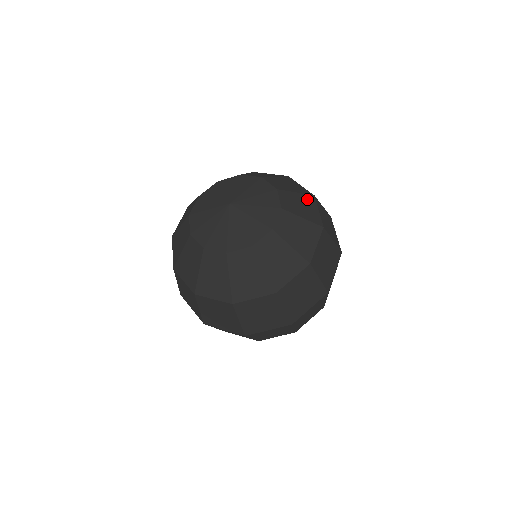
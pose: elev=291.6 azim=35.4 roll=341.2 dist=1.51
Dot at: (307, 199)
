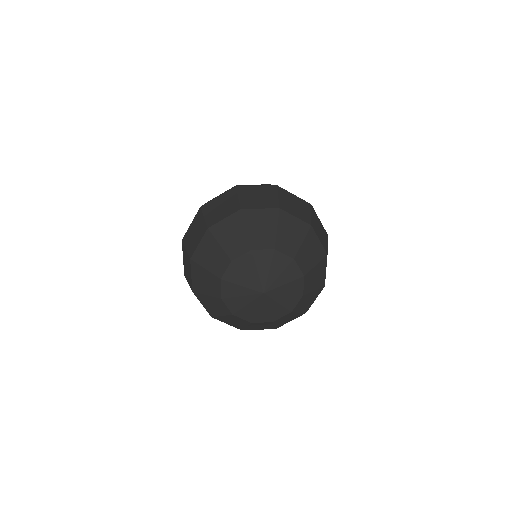
Dot at: (317, 293)
